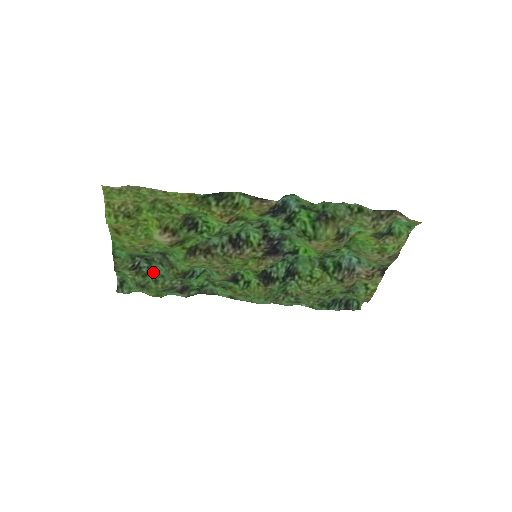
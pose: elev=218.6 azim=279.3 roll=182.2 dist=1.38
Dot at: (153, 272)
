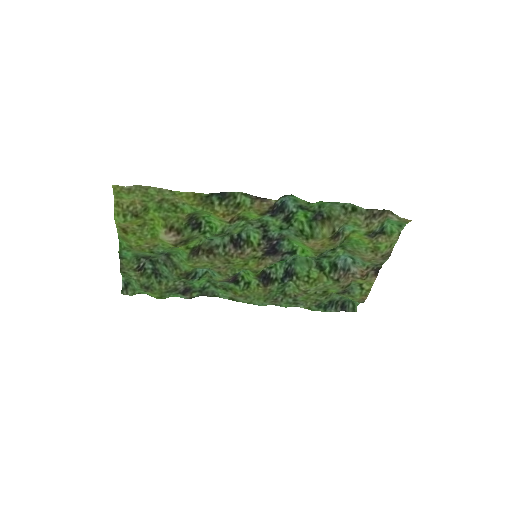
Dot at: (157, 273)
